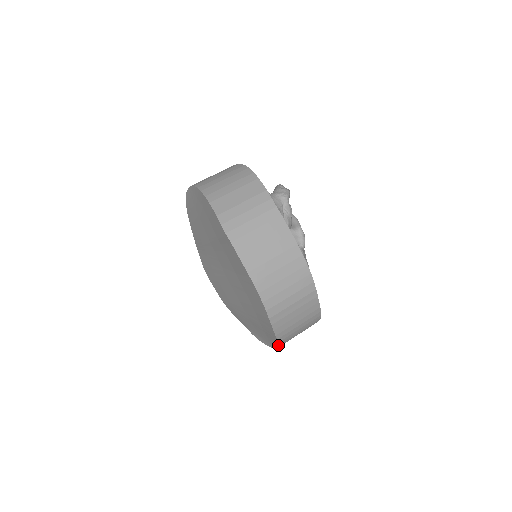
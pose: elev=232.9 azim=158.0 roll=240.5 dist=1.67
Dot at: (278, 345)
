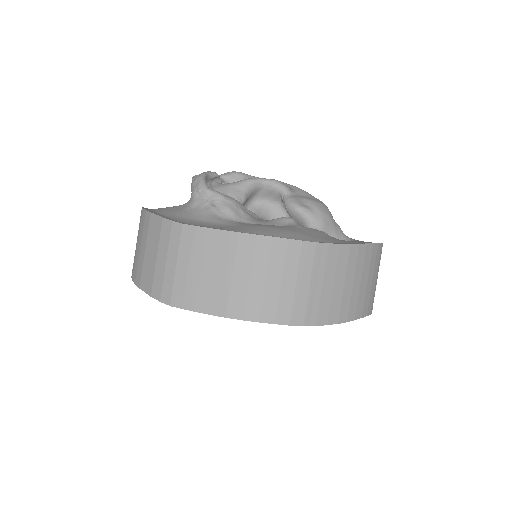
Dot at: occluded
